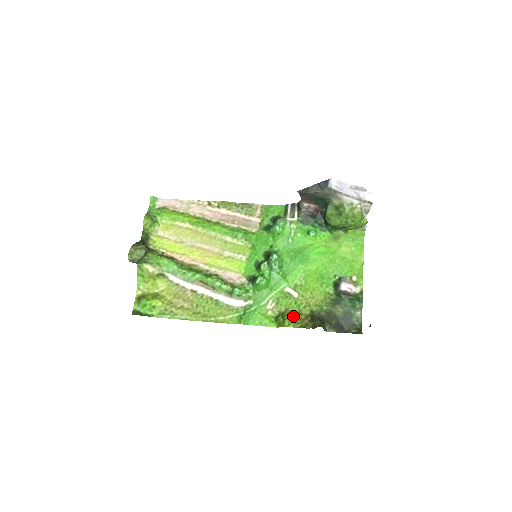
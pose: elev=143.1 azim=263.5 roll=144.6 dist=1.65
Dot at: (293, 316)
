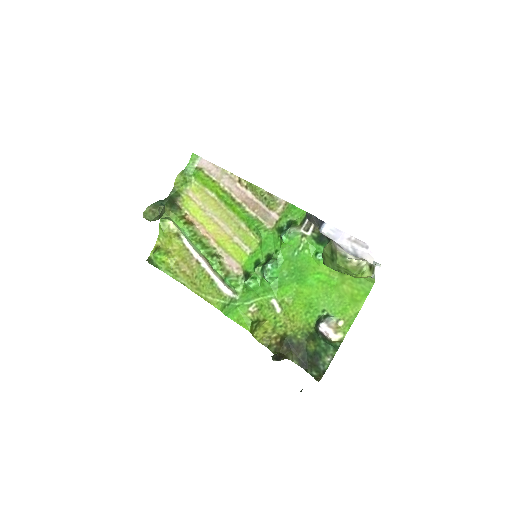
Dot at: (265, 330)
